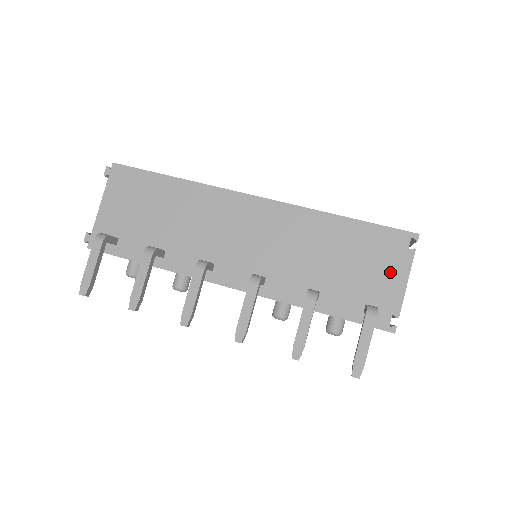
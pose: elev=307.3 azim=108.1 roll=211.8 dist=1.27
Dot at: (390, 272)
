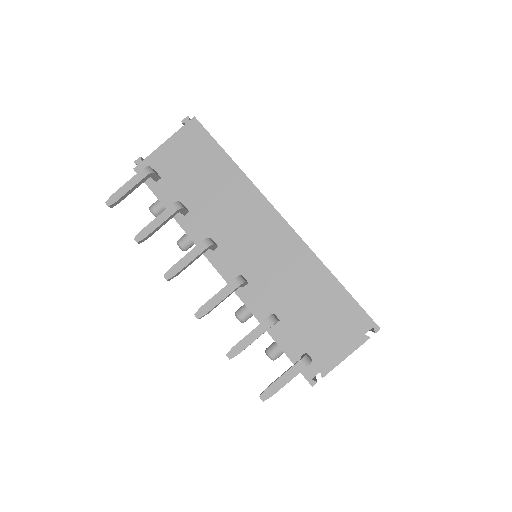
Dot at: (340, 341)
